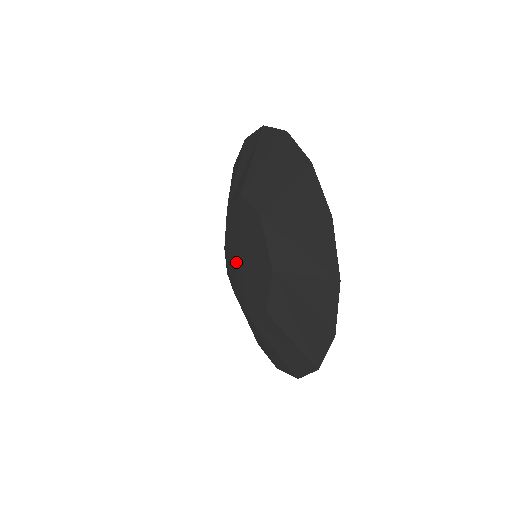
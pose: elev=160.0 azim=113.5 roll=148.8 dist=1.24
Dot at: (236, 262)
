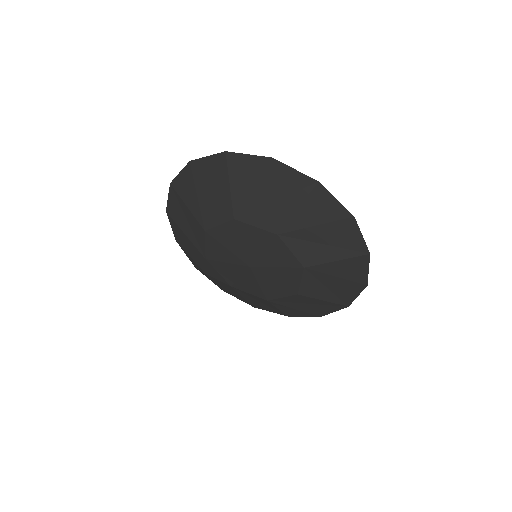
Dot at: (240, 269)
